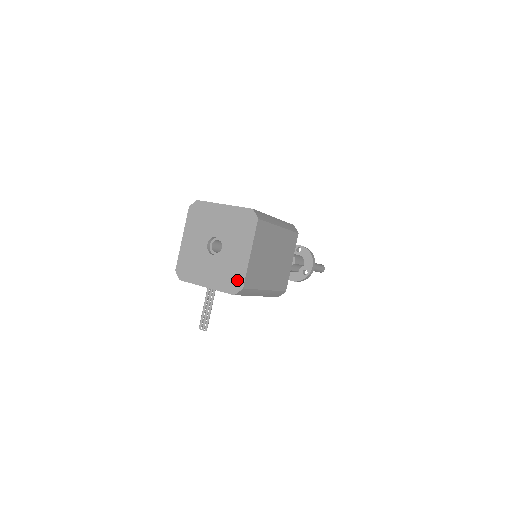
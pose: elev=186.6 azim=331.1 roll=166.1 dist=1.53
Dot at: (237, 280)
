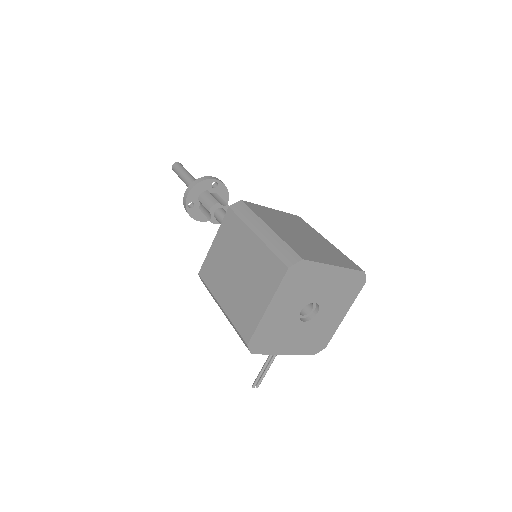
Dot at: (323, 342)
